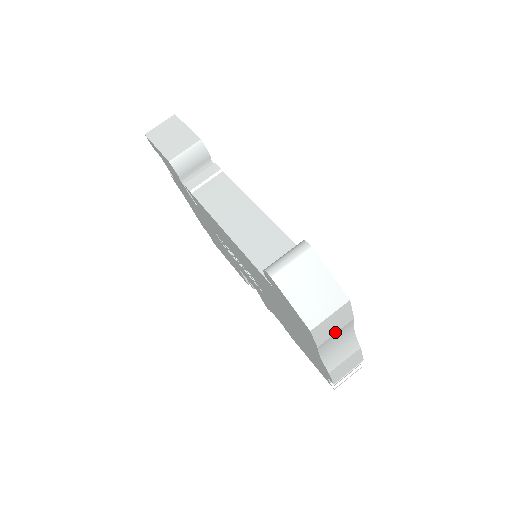
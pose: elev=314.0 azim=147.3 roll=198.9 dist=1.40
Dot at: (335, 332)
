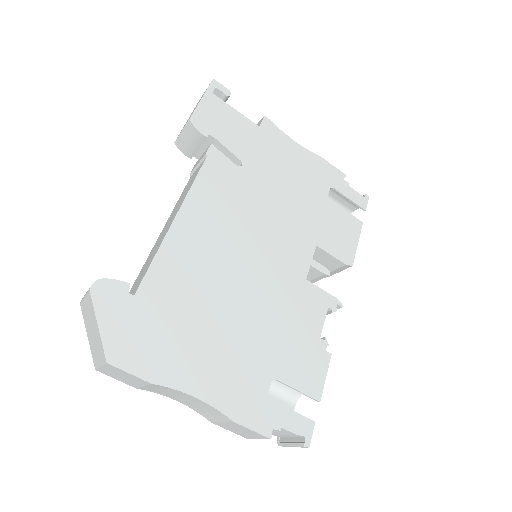
Dot at: (142, 385)
